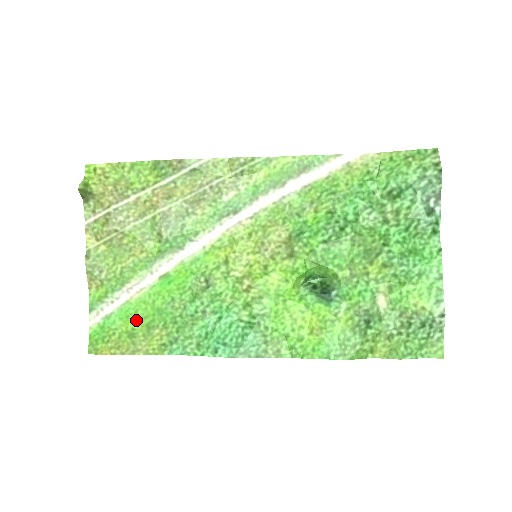
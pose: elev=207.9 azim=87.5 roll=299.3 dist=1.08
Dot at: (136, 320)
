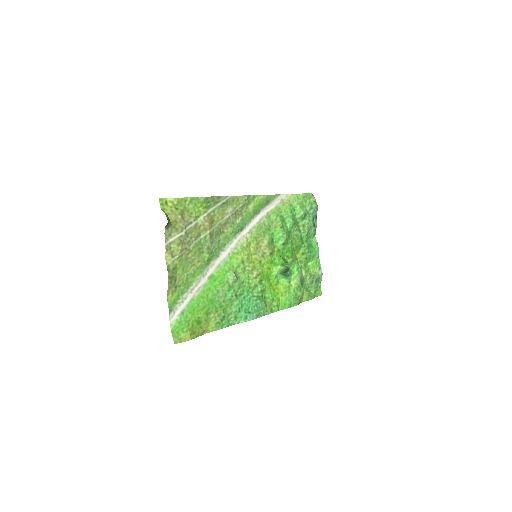
Dot at: (199, 311)
